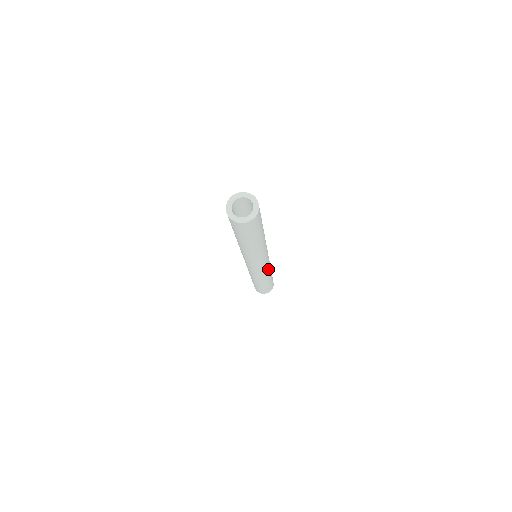
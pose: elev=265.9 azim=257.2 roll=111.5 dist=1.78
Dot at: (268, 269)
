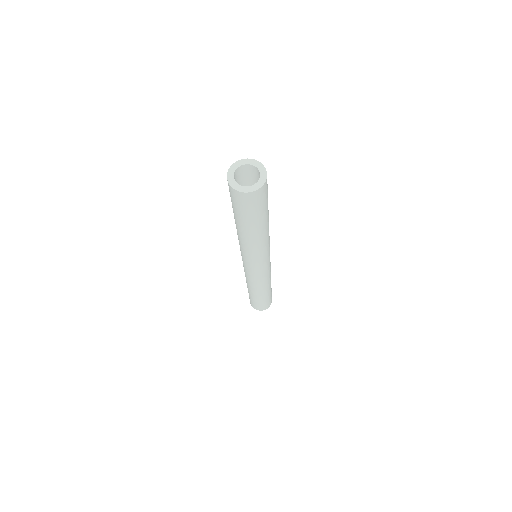
Dot at: (259, 281)
